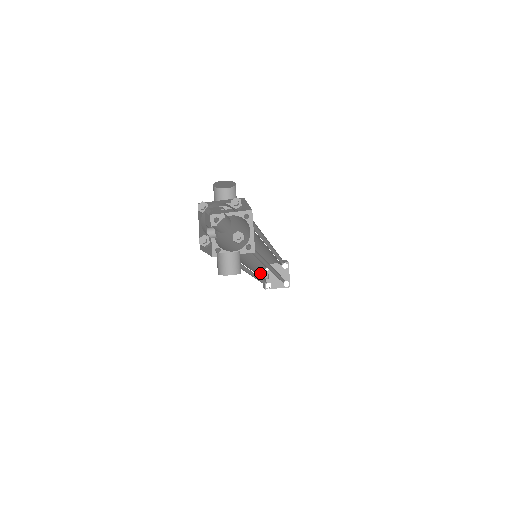
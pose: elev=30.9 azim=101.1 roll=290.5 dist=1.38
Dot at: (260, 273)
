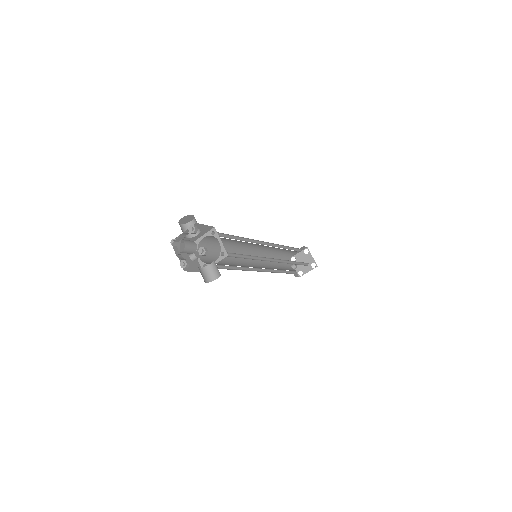
Dot at: (283, 266)
